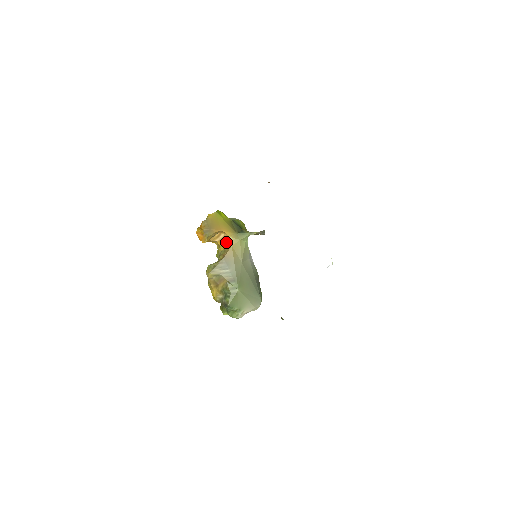
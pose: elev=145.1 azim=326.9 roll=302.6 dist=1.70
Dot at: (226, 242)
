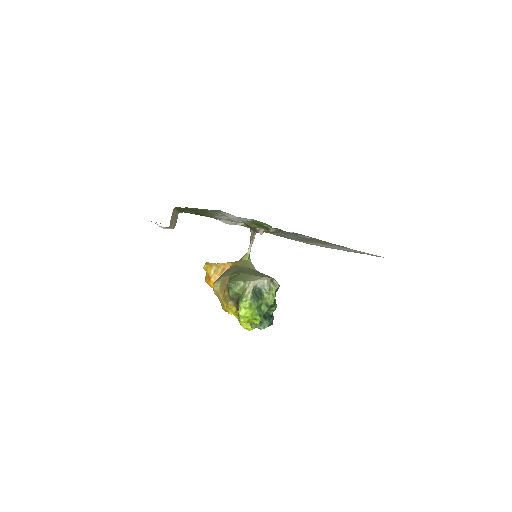
Dot at: occluded
